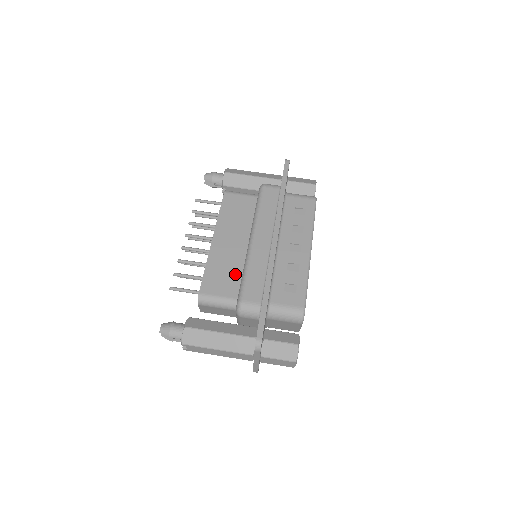
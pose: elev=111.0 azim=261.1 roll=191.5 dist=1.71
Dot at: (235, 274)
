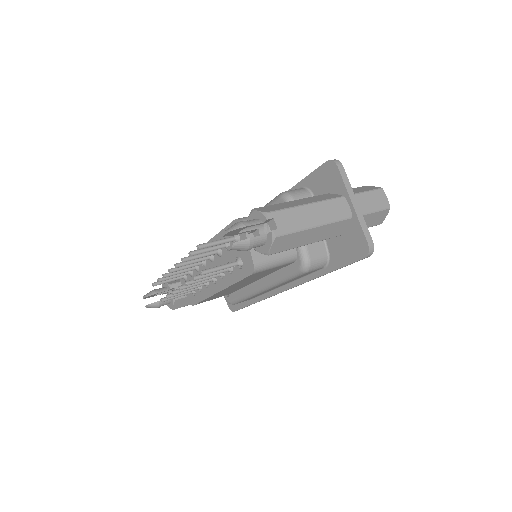
Dot at: occluded
